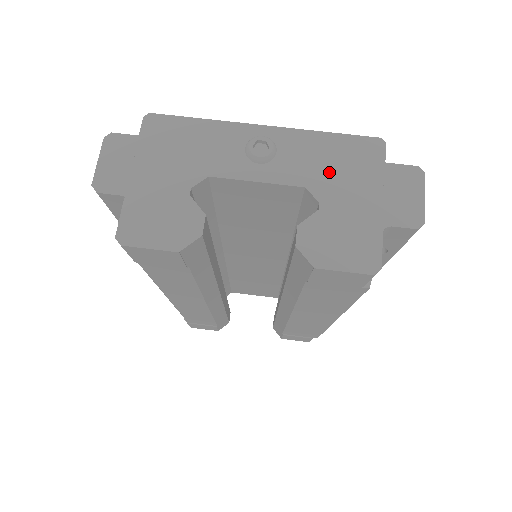
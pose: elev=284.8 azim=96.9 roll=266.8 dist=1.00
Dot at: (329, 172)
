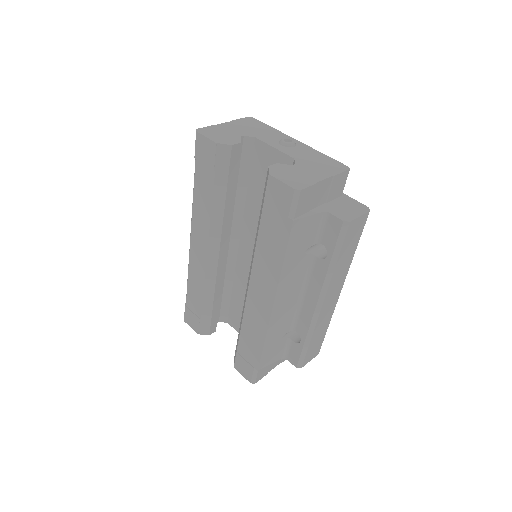
Dot at: (311, 161)
